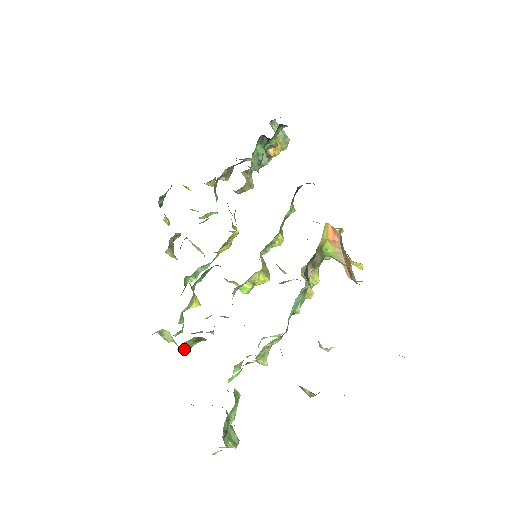
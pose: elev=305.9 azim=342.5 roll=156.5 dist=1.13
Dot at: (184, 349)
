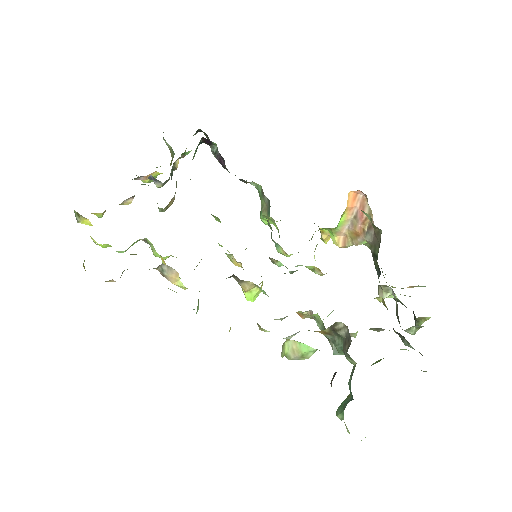
Dot at: (315, 349)
